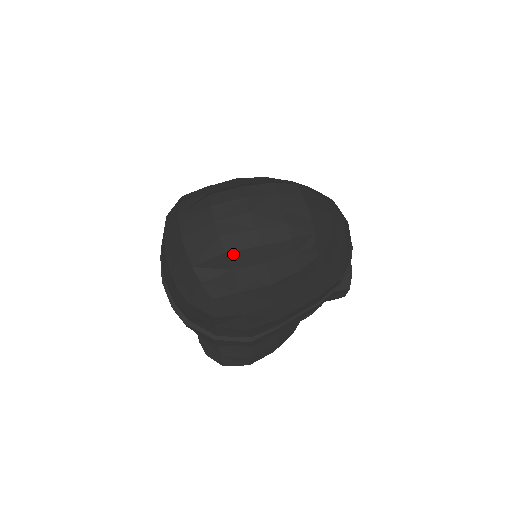
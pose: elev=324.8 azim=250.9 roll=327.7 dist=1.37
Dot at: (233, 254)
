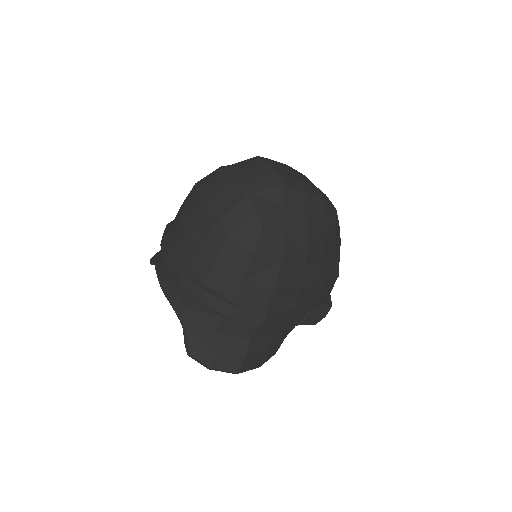
Dot at: (288, 189)
